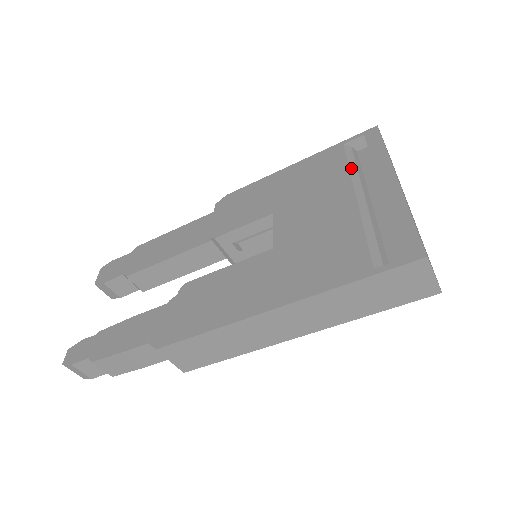
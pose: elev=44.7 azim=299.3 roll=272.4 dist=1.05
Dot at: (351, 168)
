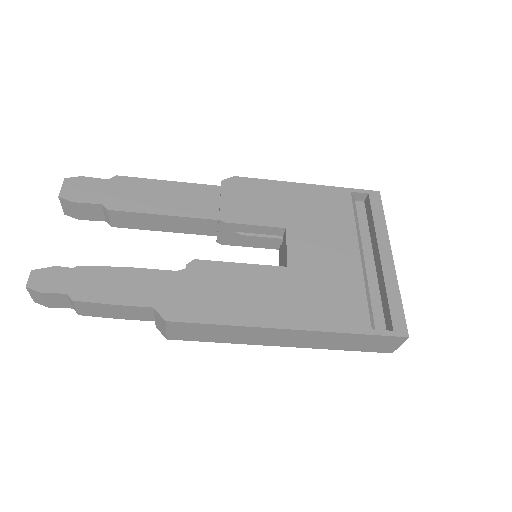
Dot at: (356, 221)
